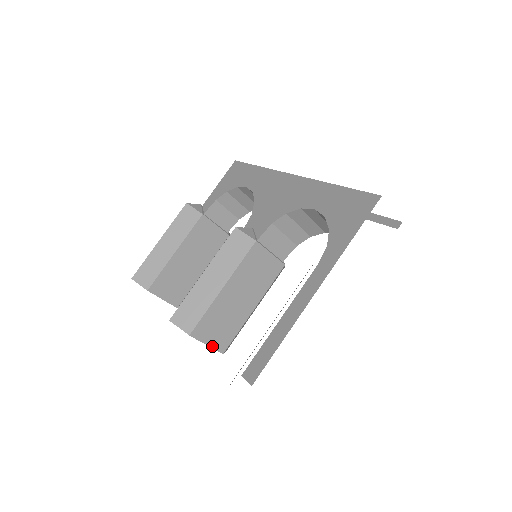
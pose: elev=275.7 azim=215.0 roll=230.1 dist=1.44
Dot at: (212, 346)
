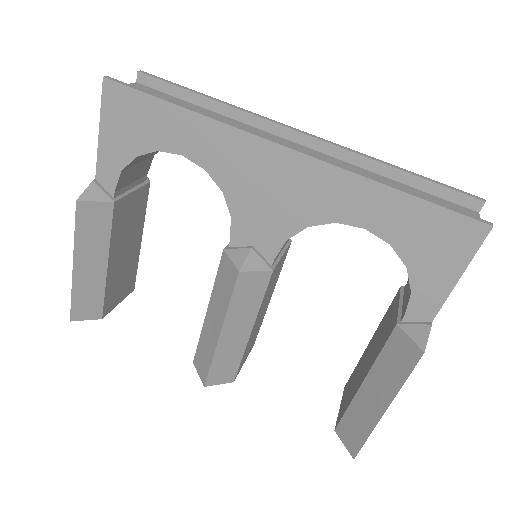
Dot at: (247, 356)
